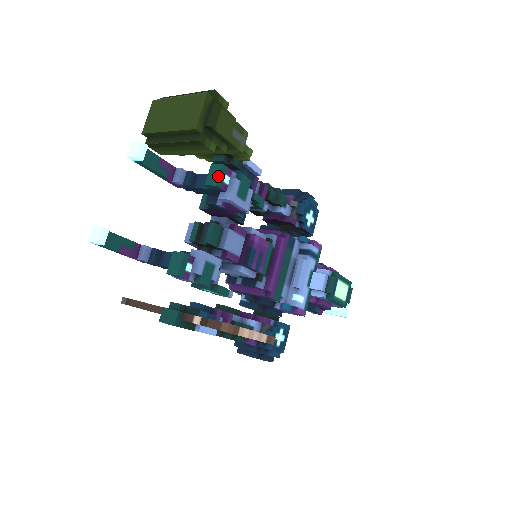
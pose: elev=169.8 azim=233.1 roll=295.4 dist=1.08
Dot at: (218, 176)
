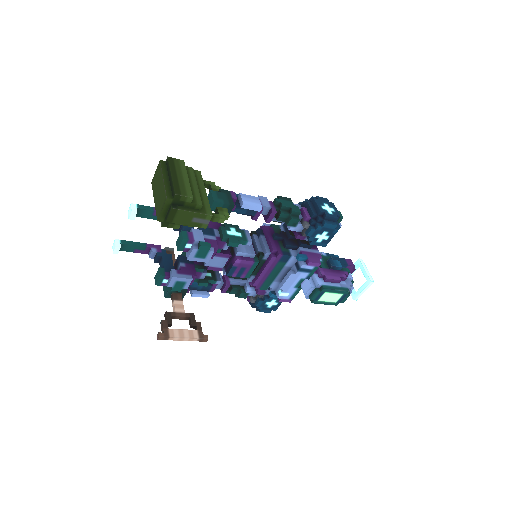
Dot at: (179, 245)
